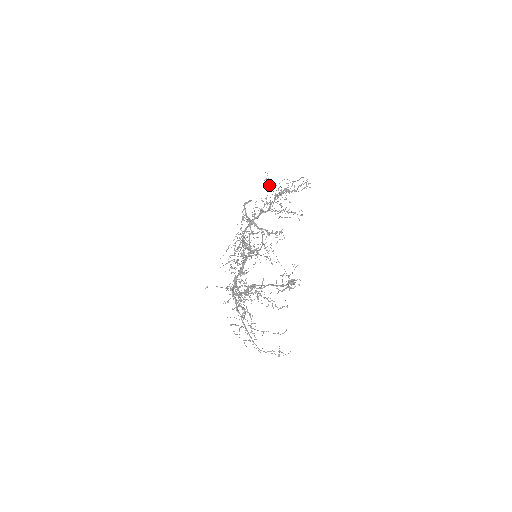
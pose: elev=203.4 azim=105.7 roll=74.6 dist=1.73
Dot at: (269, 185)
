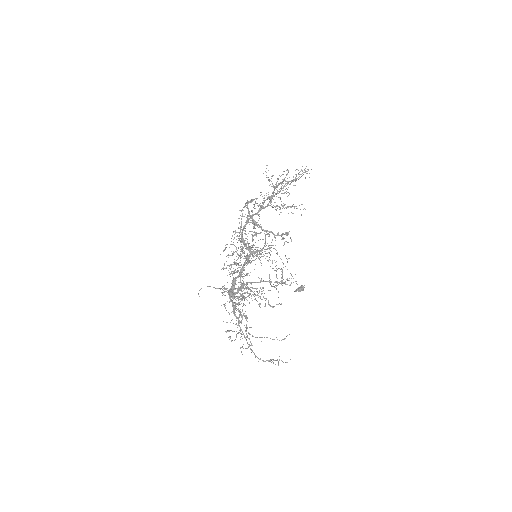
Dot at: occluded
